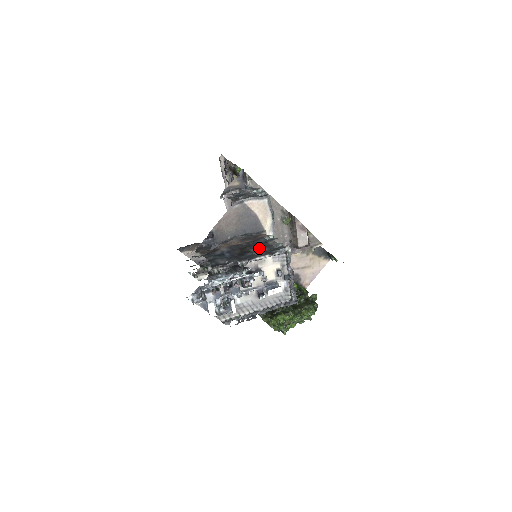
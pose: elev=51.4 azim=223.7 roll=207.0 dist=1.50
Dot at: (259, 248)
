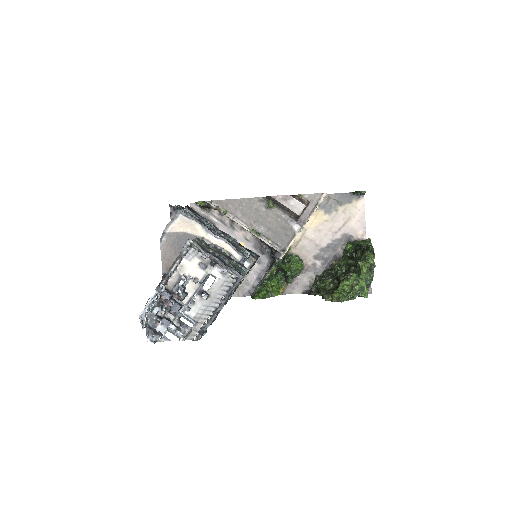
Dot at: occluded
